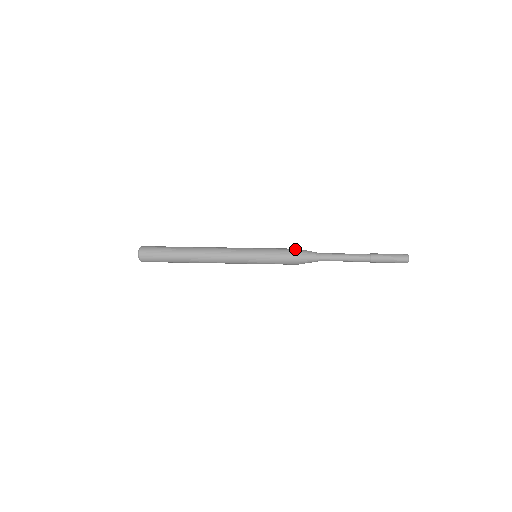
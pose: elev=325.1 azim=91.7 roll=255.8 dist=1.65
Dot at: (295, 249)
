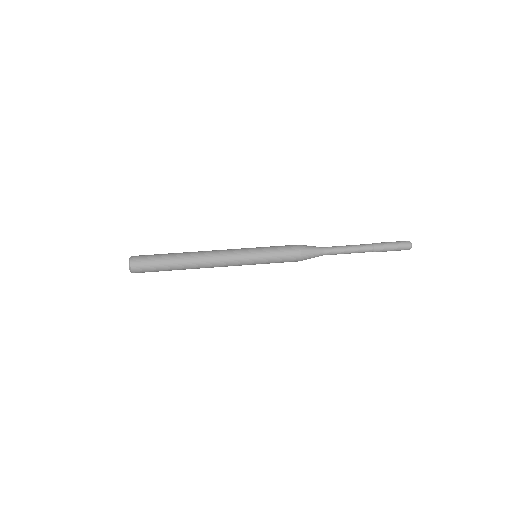
Dot at: (297, 250)
